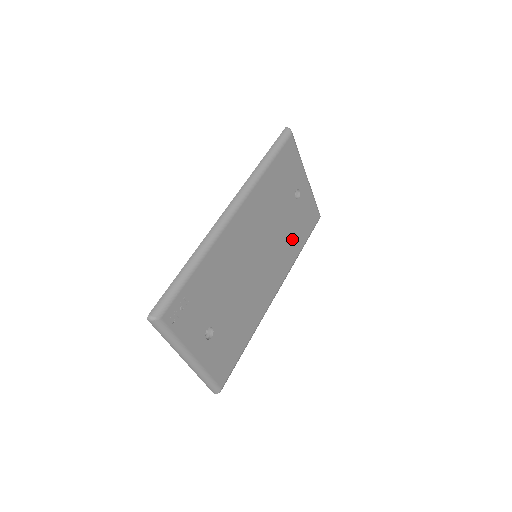
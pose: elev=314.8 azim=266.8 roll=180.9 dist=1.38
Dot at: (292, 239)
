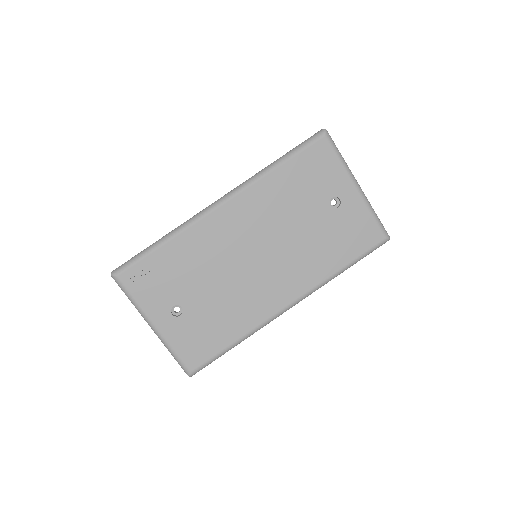
Dot at: (323, 252)
